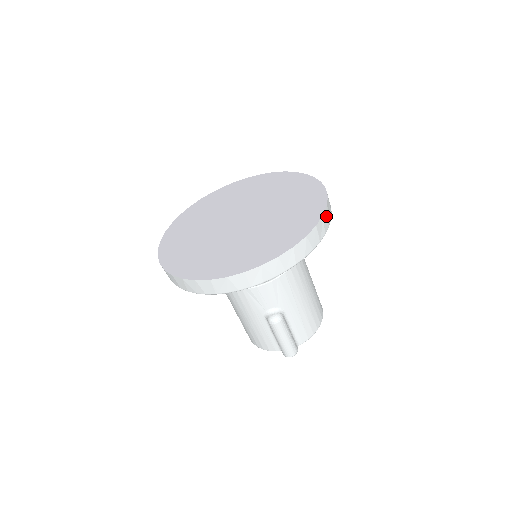
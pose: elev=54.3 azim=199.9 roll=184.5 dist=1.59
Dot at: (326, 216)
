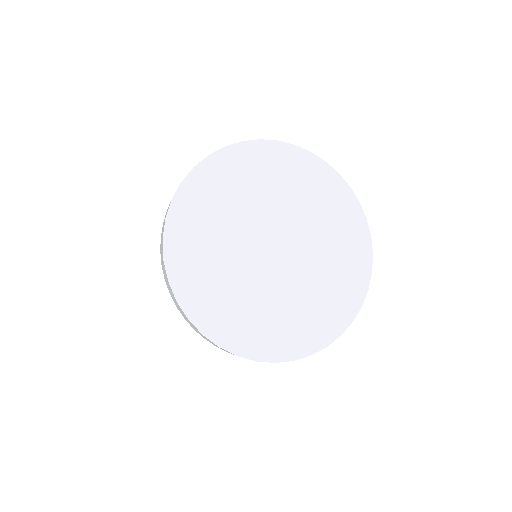
Dot at: occluded
